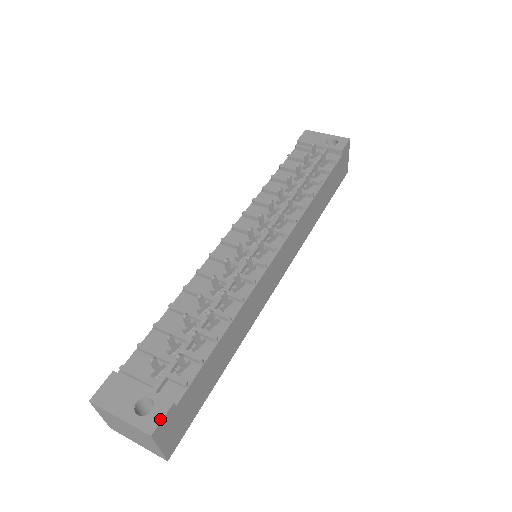
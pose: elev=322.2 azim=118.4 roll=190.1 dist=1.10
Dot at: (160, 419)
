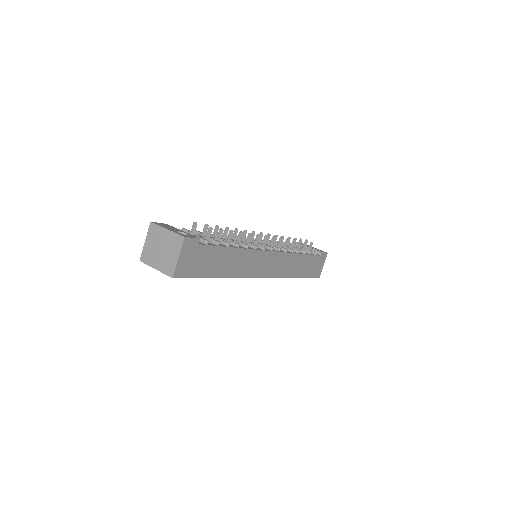
Dot at: (191, 237)
